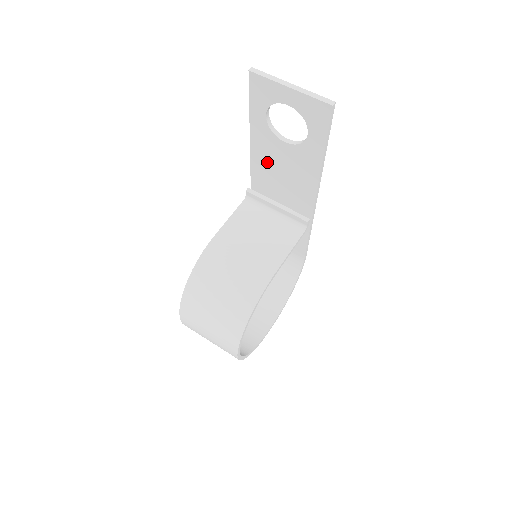
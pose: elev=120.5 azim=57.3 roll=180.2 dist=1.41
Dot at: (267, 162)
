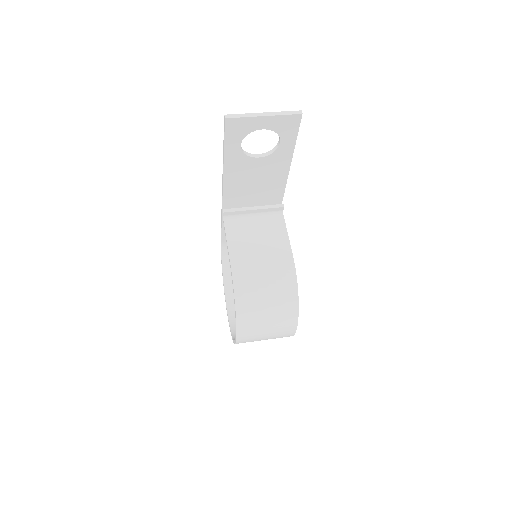
Dot at: (240, 180)
